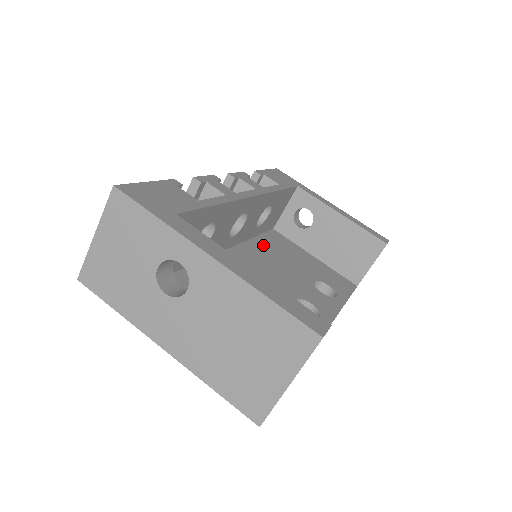
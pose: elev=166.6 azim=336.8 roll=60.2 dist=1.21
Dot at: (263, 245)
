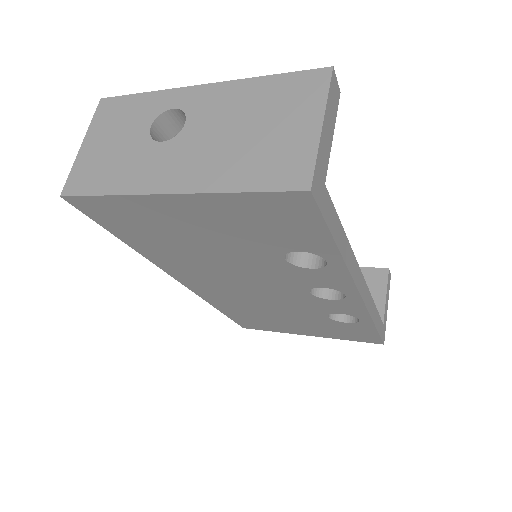
Dot at: occluded
